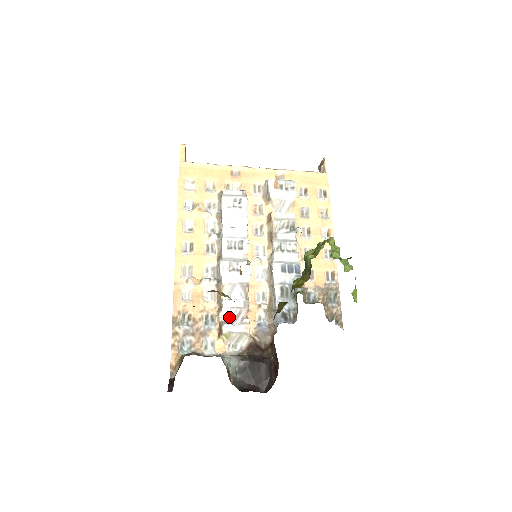
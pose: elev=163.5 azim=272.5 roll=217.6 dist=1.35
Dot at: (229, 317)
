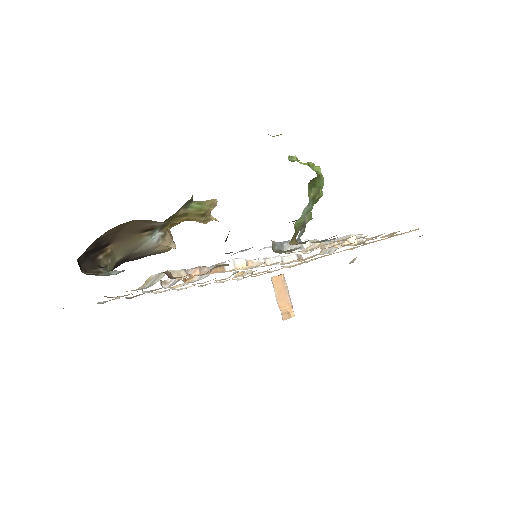
Dot at: (173, 282)
